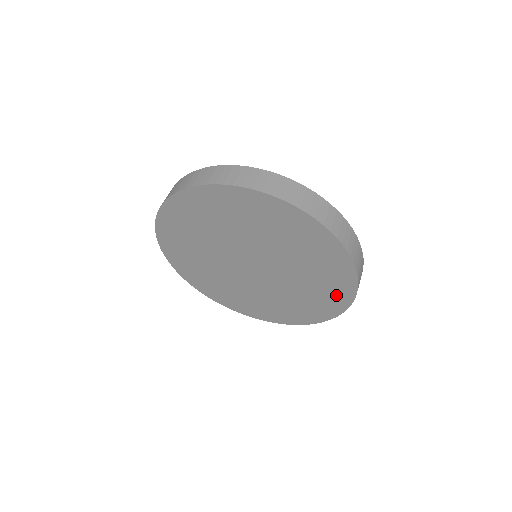
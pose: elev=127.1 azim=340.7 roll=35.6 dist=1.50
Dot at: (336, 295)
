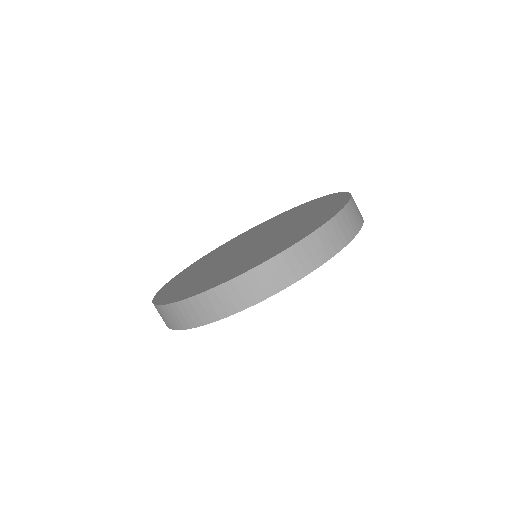
Dot at: occluded
